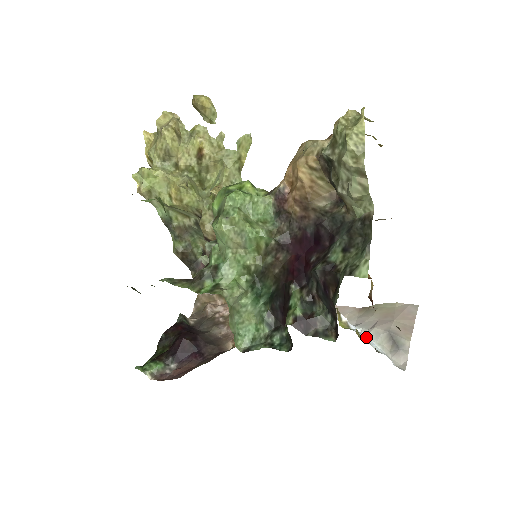
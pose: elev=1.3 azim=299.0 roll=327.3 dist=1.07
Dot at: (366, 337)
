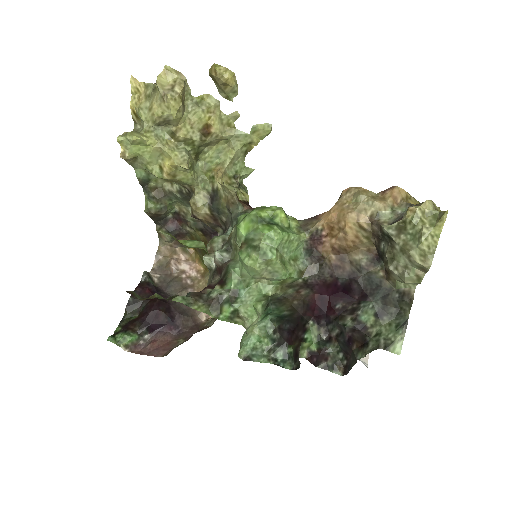
Dot at: occluded
